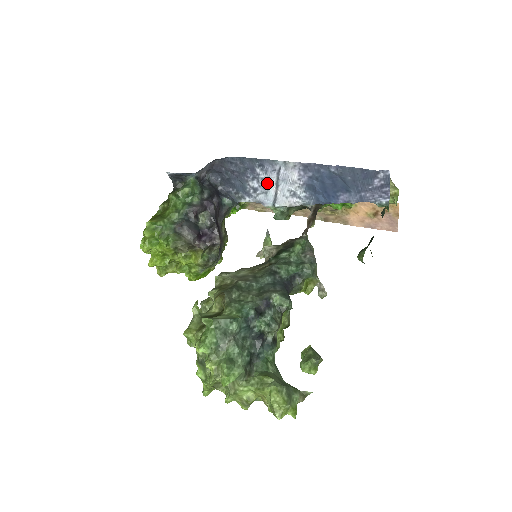
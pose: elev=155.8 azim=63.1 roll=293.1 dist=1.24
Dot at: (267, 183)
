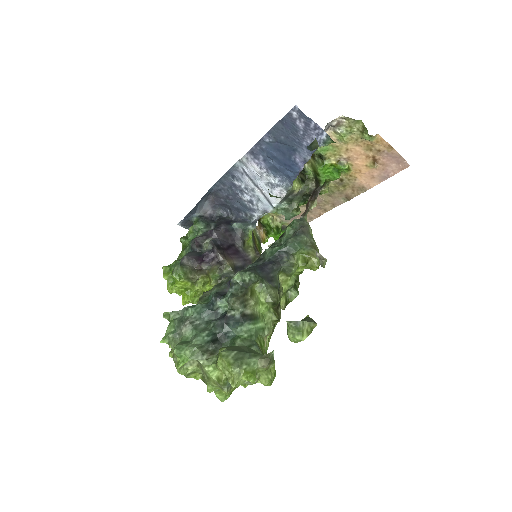
Dot at: (251, 190)
